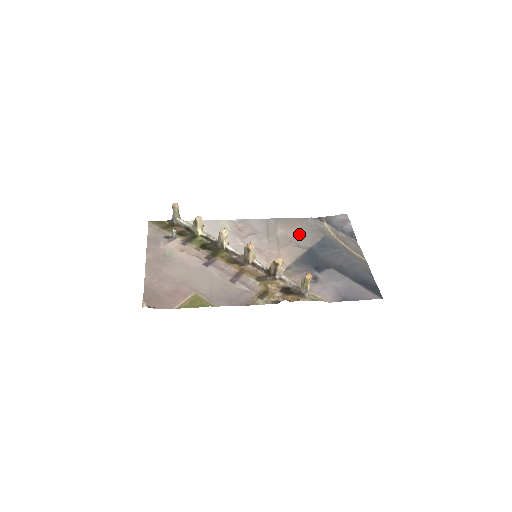
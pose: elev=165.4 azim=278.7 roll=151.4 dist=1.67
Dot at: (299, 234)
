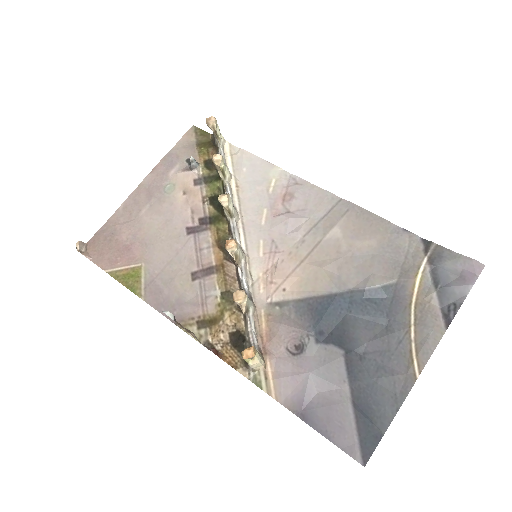
Dot at: (359, 254)
